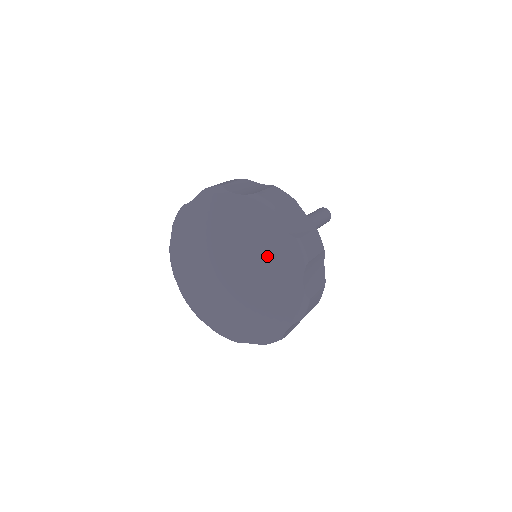
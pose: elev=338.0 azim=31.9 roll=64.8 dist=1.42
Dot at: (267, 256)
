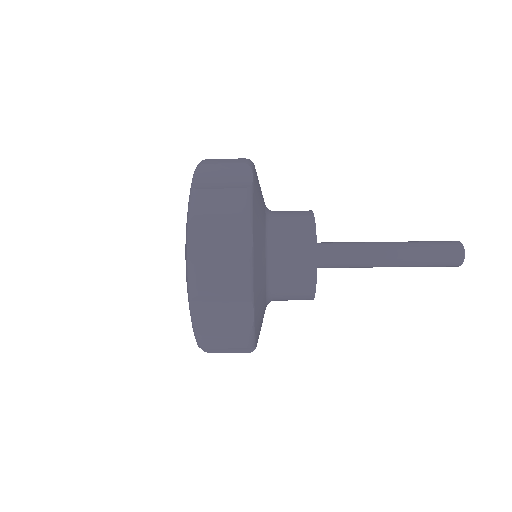
Dot at: occluded
